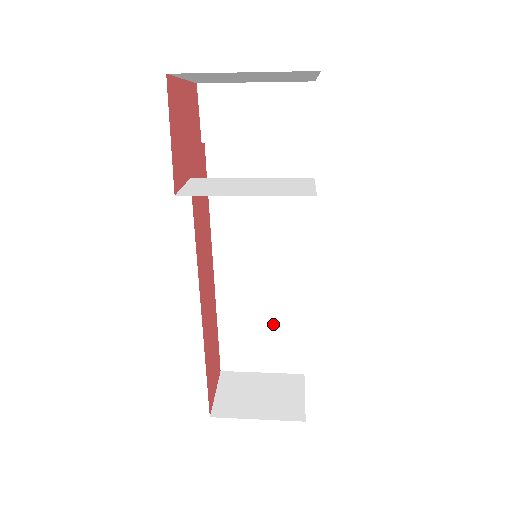
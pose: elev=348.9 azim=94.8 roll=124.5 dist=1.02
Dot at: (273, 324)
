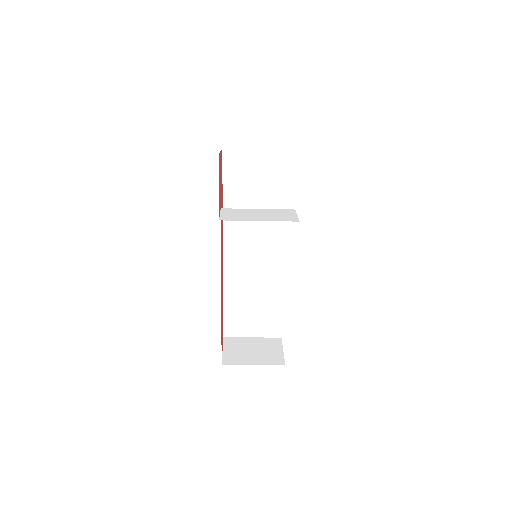
Dot at: (261, 303)
